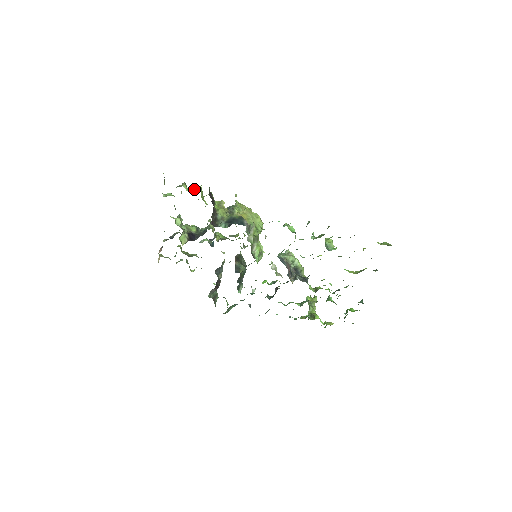
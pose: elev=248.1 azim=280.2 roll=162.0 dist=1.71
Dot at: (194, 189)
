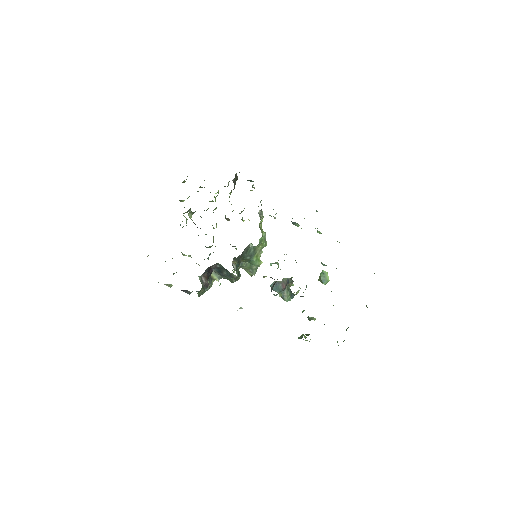
Dot at: occluded
